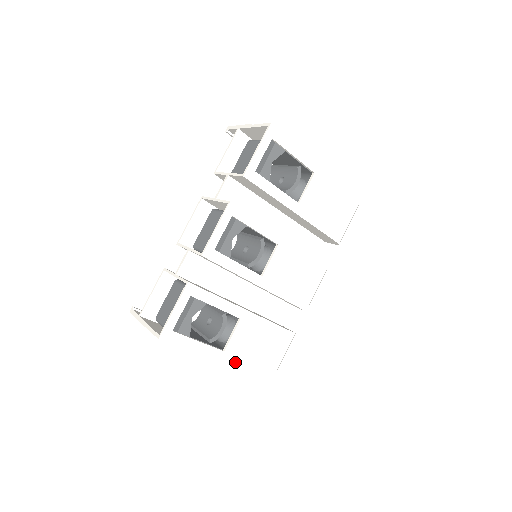
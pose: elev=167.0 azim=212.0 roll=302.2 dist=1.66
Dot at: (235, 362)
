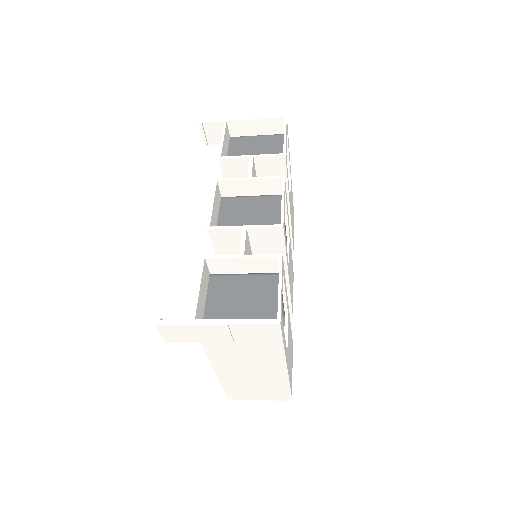
Dot at: (288, 369)
